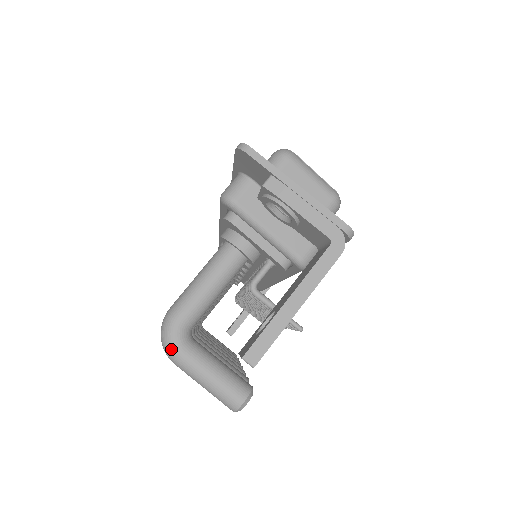
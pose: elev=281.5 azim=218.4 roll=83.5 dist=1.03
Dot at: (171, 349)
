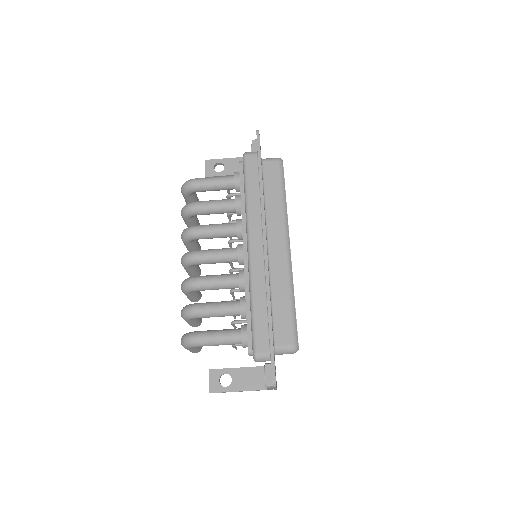
Dot at: (185, 348)
